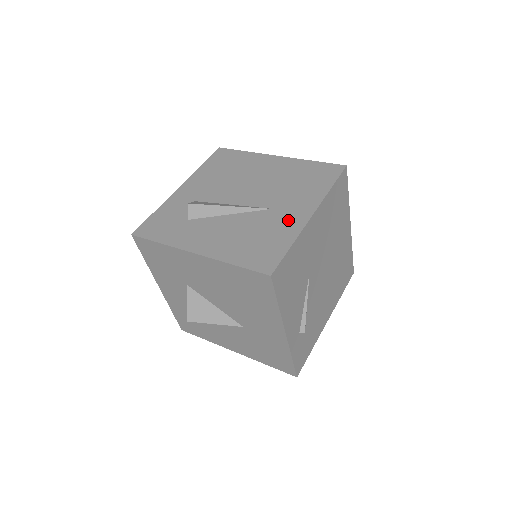
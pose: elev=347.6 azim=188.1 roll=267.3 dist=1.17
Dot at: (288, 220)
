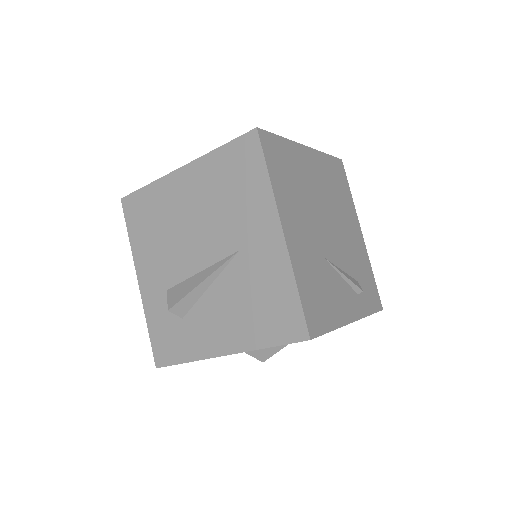
Dot at: (266, 256)
